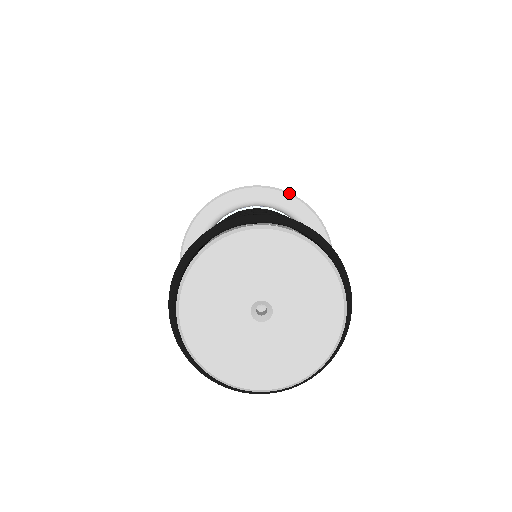
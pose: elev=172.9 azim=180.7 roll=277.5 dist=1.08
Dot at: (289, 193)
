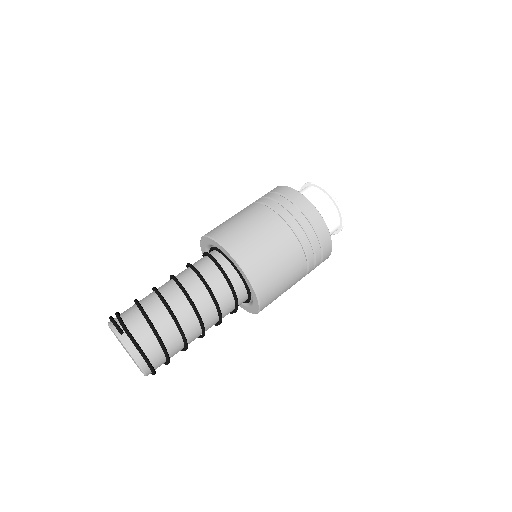
Dot at: (239, 264)
